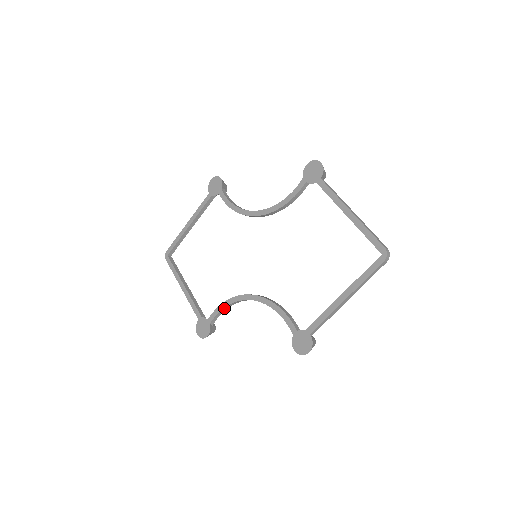
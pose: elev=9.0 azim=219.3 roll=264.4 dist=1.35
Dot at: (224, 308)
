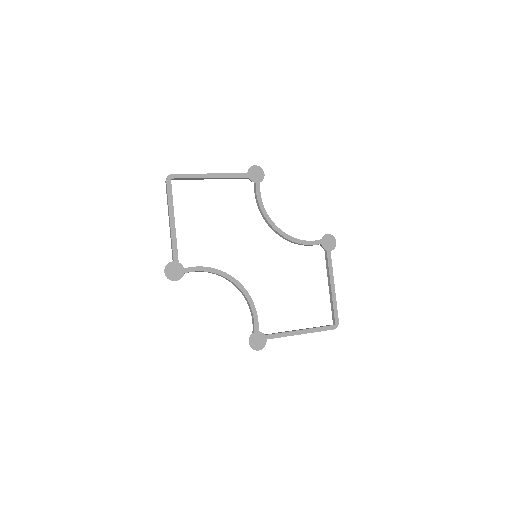
Dot at: (206, 271)
